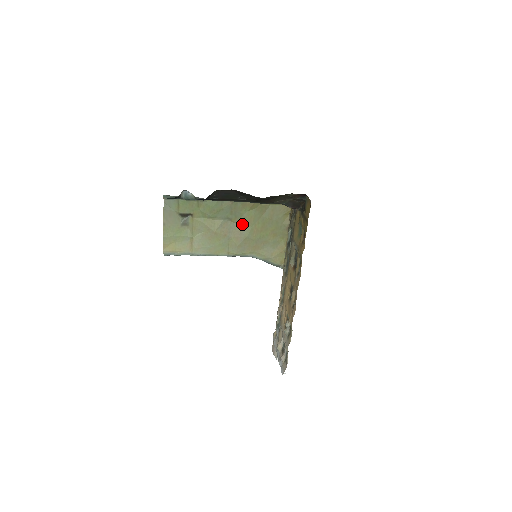
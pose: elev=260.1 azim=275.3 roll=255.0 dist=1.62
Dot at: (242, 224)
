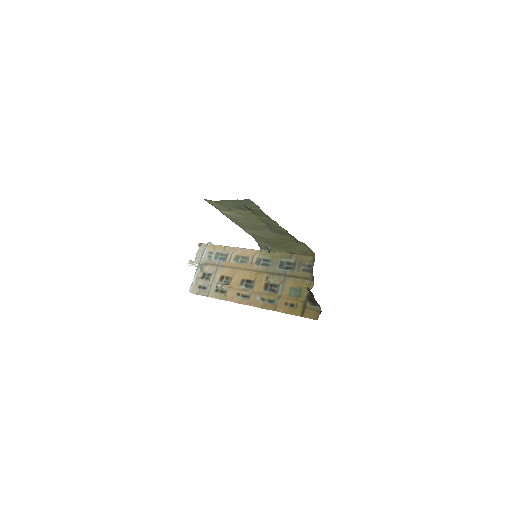
Dot at: (274, 235)
